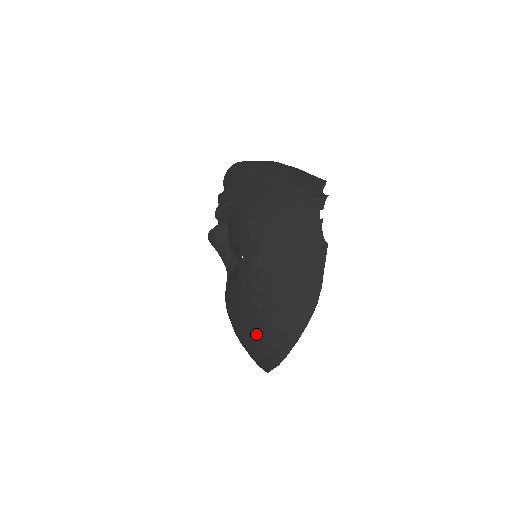
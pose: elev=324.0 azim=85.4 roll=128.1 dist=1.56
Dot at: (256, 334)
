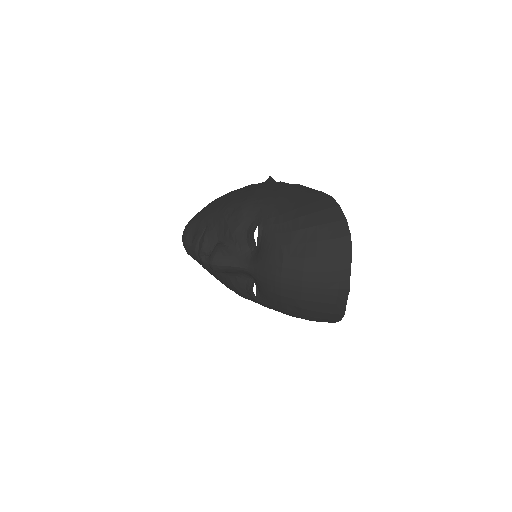
Dot at: (318, 246)
